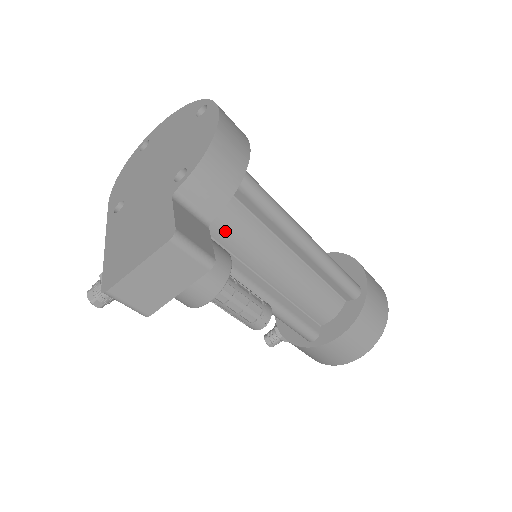
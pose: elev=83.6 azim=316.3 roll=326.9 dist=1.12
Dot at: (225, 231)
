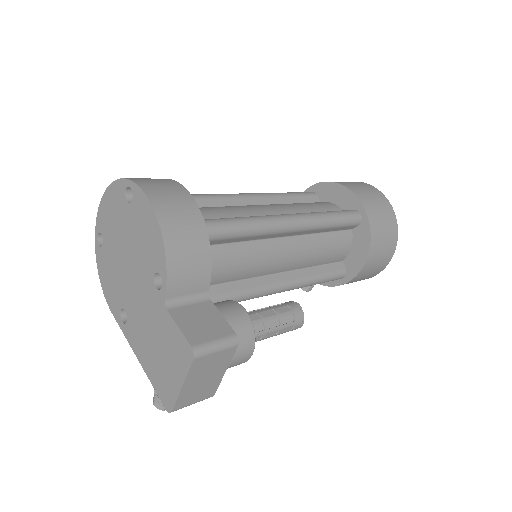
Dot at: (221, 274)
